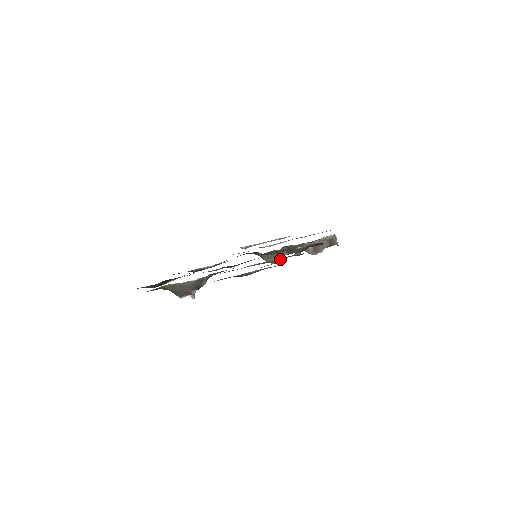
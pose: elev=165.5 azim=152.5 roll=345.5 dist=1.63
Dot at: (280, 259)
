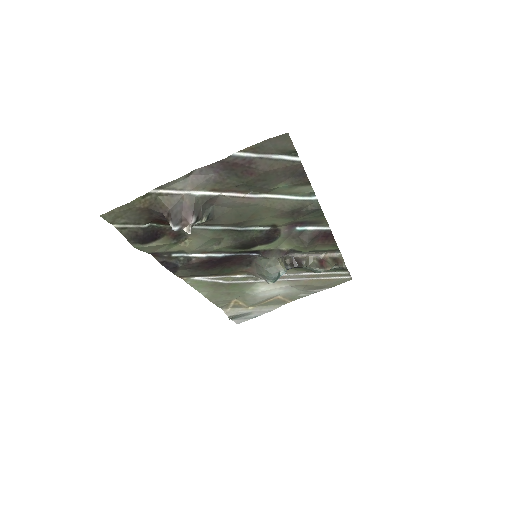
Dot at: (295, 204)
